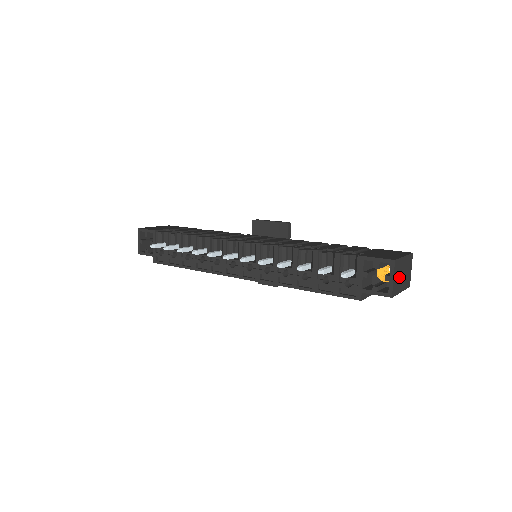
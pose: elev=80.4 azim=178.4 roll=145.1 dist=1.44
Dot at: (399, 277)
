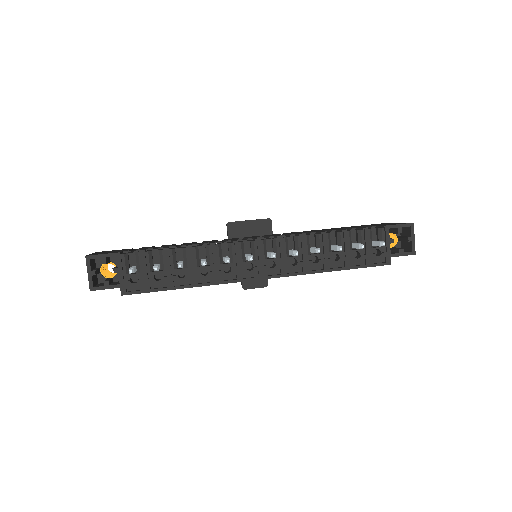
Dot at: occluded
